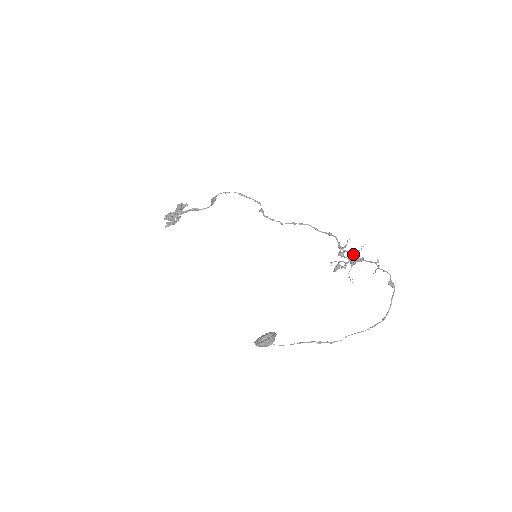
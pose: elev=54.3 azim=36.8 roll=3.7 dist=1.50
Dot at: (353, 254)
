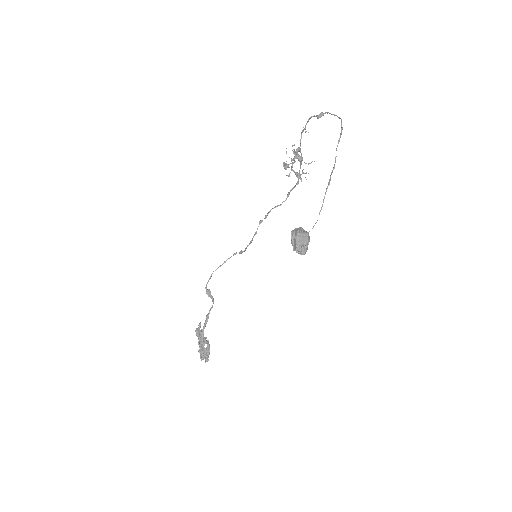
Dot at: occluded
